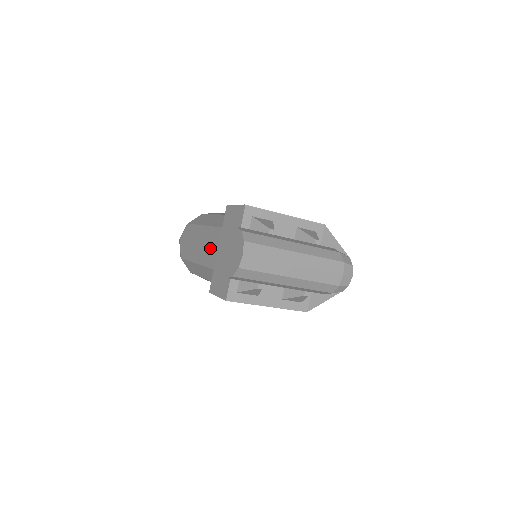
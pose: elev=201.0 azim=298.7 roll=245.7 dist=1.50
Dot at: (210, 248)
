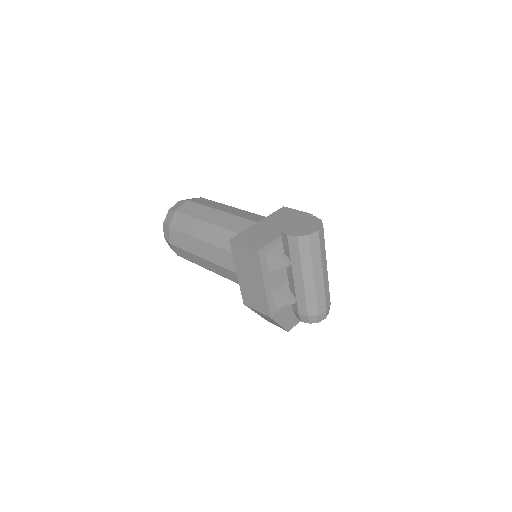
Dot at: (244, 218)
